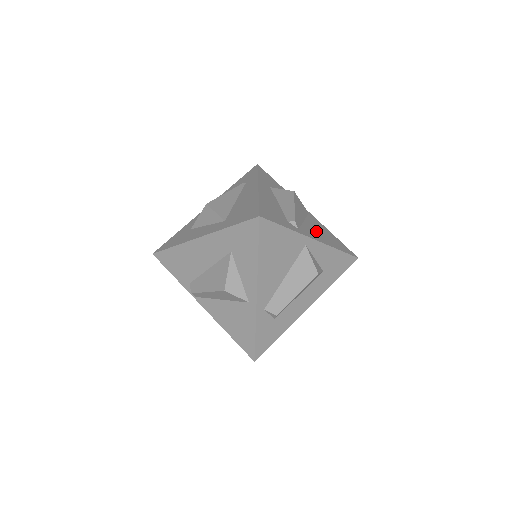
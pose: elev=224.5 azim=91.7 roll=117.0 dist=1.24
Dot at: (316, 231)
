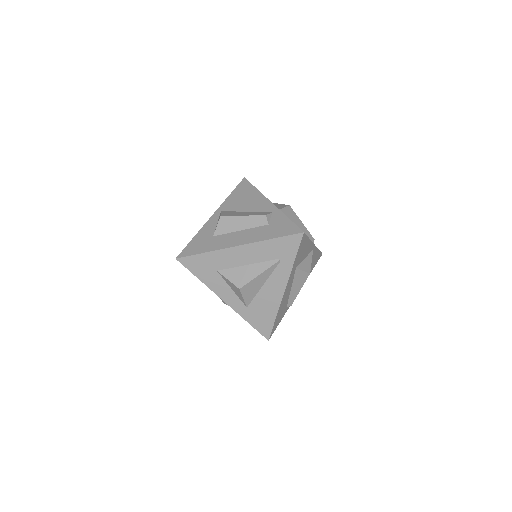
Dot at: occluded
